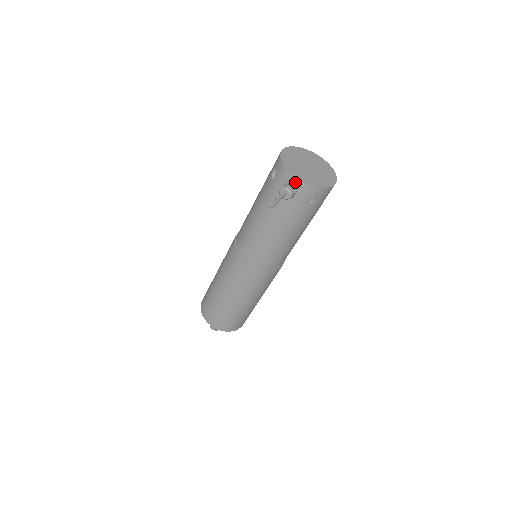
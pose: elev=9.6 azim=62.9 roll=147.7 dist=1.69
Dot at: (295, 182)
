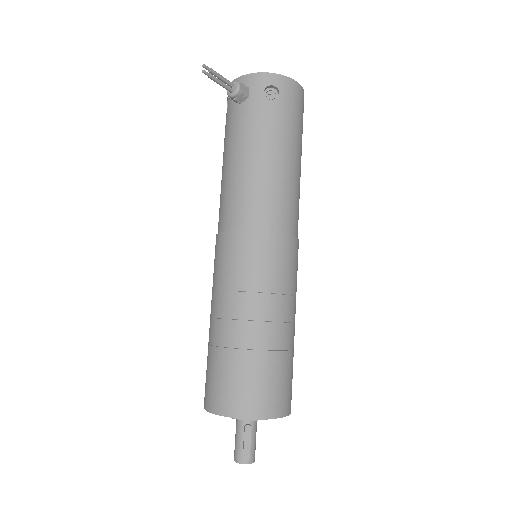
Dot at: (243, 82)
